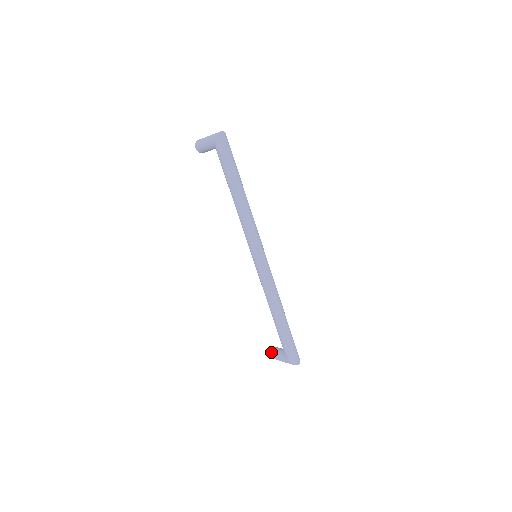
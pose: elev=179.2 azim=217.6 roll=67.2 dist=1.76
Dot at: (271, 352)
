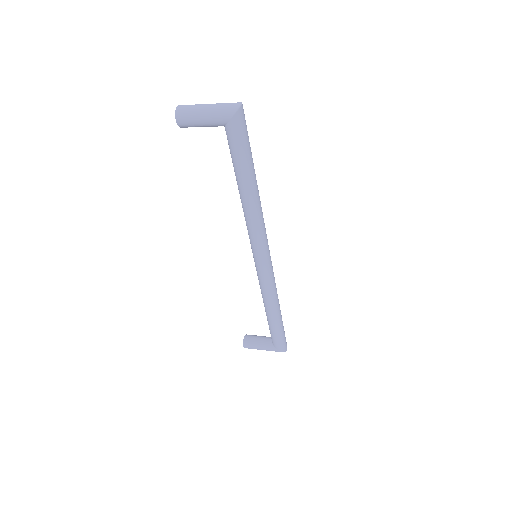
Dot at: (250, 344)
